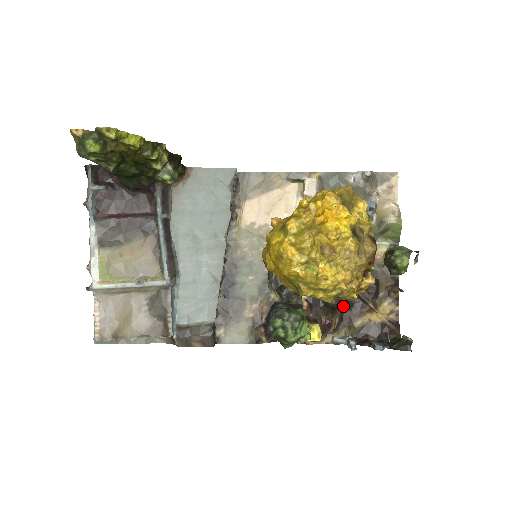
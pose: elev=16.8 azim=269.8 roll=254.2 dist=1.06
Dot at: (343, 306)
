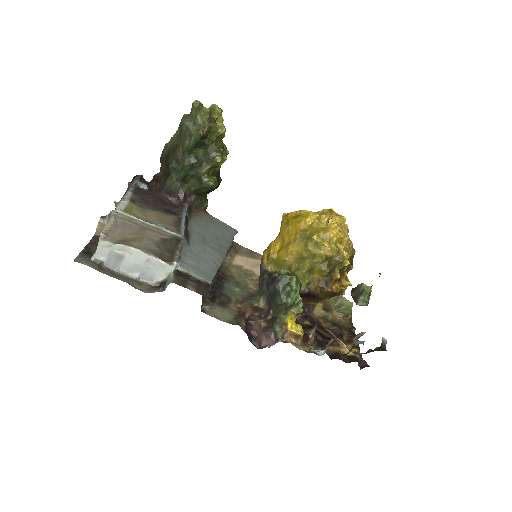
Dot at: (316, 331)
